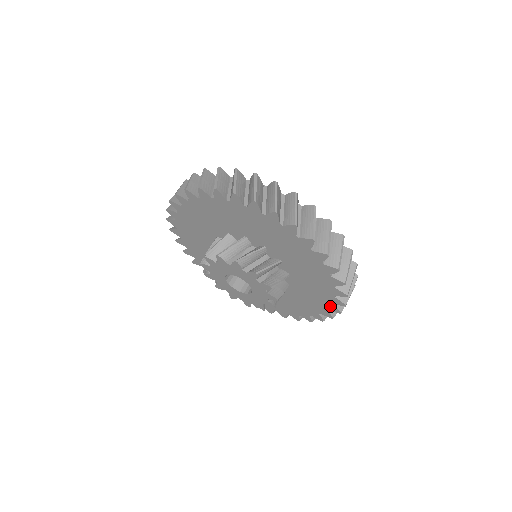
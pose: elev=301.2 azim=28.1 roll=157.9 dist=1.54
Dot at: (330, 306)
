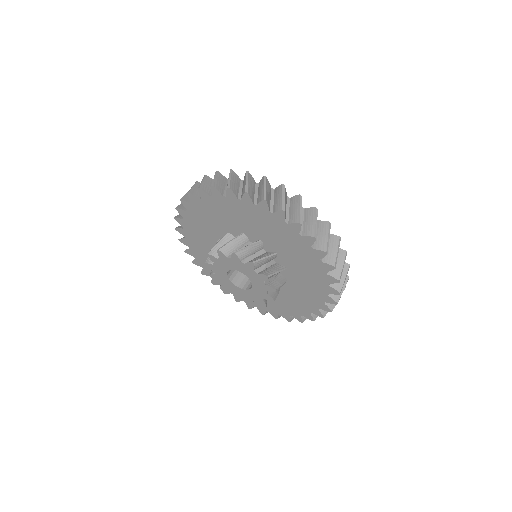
Dot at: (326, 297)
